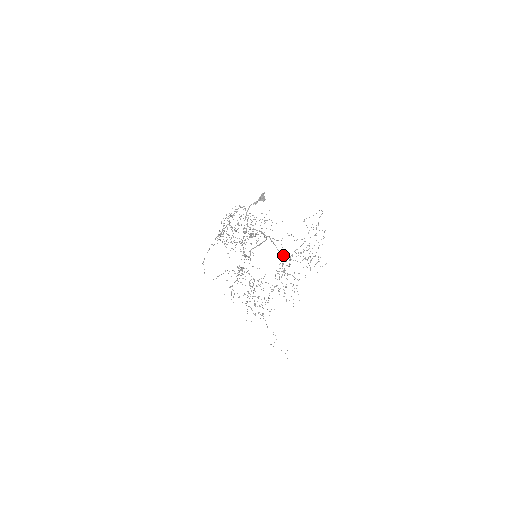
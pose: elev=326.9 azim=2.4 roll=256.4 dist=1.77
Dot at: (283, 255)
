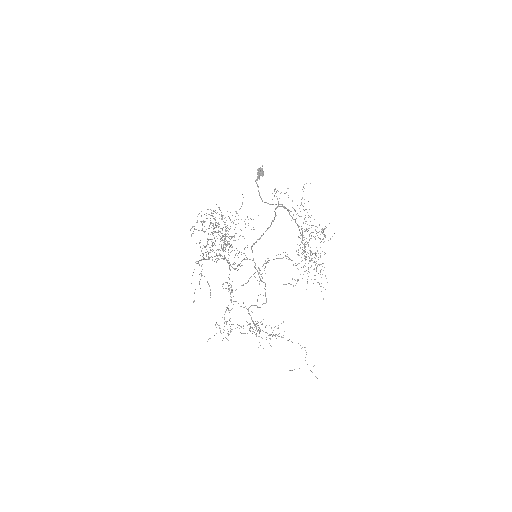
Dot at: (300, 233)
